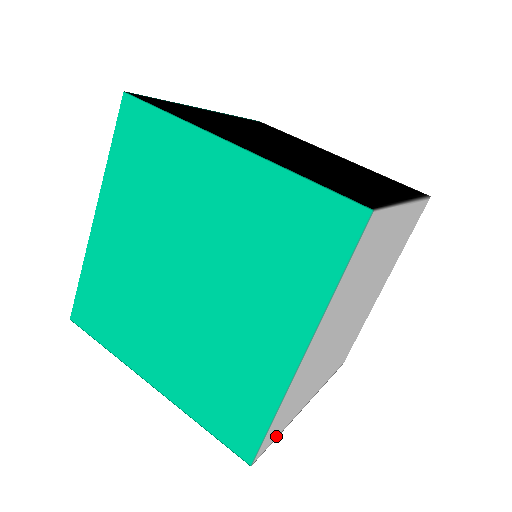
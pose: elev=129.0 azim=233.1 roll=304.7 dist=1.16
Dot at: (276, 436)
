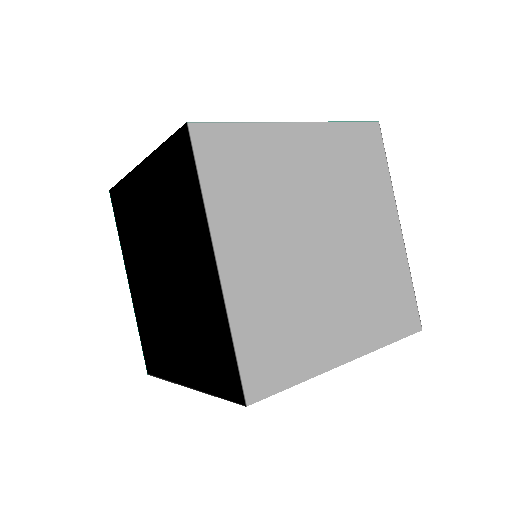
Dot at: (203, 174)
